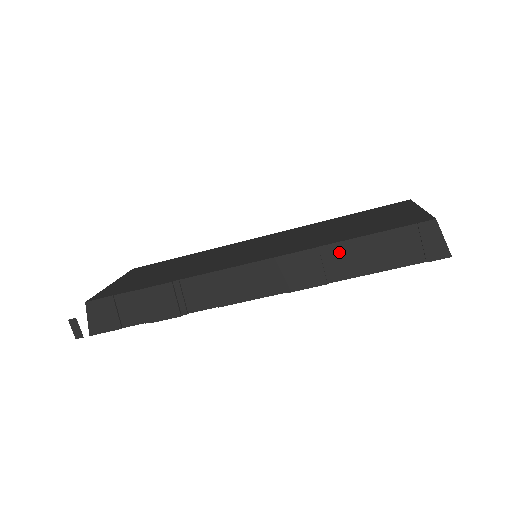
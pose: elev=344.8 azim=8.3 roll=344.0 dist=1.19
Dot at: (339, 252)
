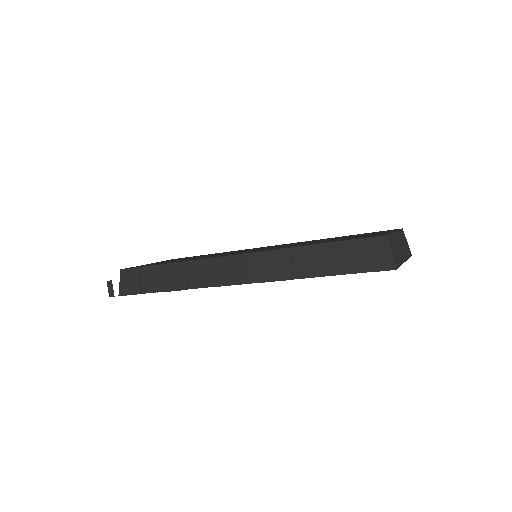
Dot at: (306, 254)
